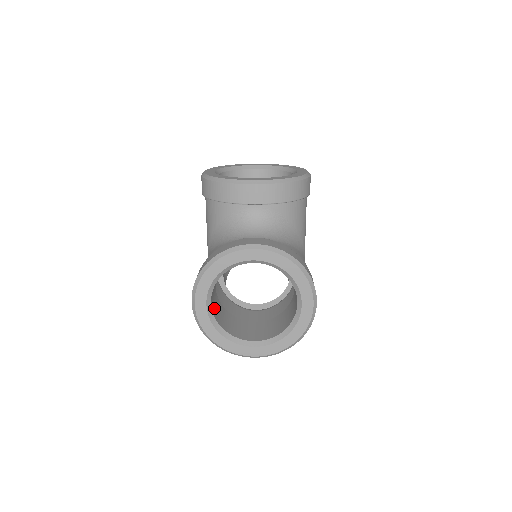
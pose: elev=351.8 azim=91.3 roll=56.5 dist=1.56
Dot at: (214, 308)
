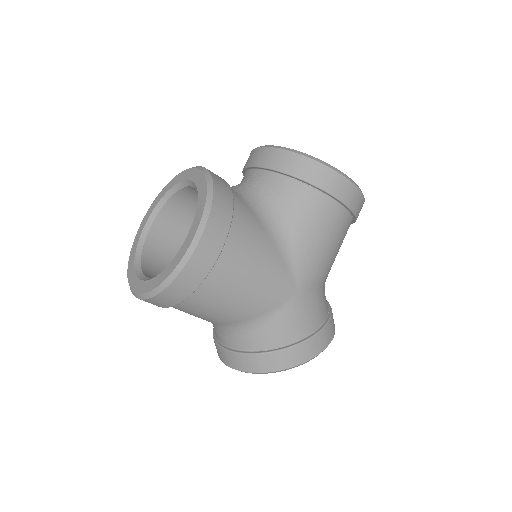
Dot at: (157, 242)
